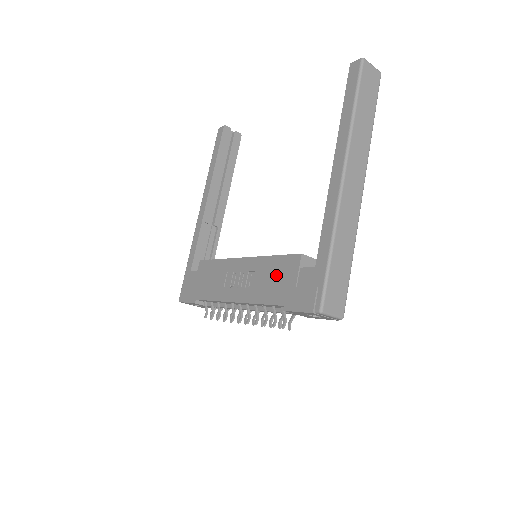
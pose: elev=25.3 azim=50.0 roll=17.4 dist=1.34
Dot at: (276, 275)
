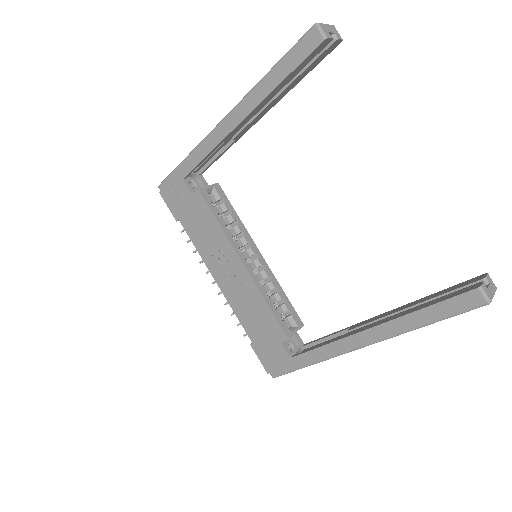
Dot at: (261, 321)
